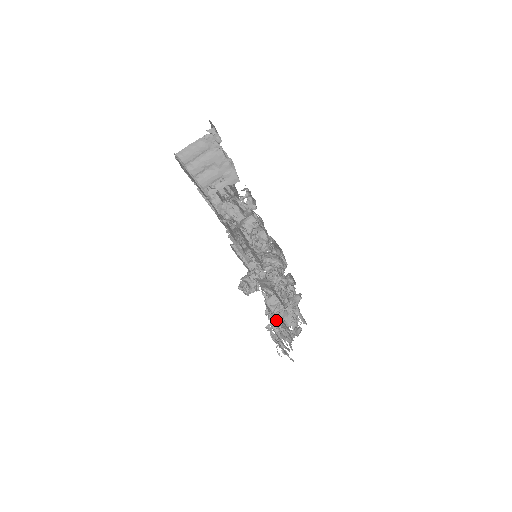
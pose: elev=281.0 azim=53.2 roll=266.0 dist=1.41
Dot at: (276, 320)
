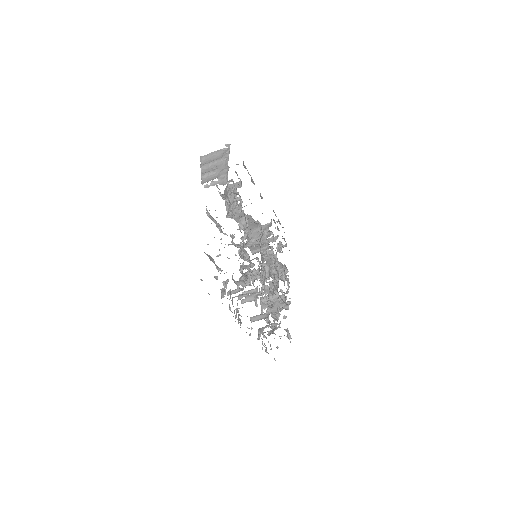
Dot at: occluded
